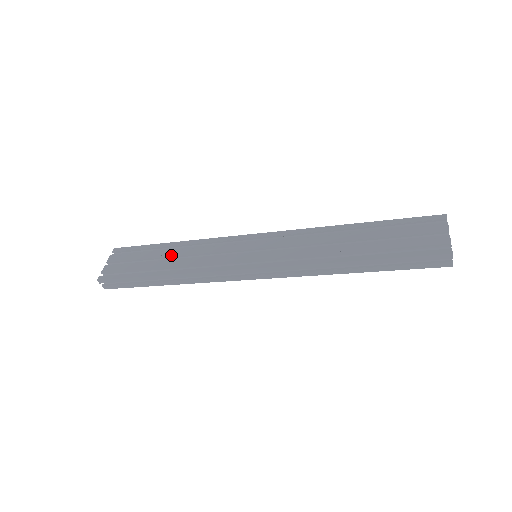
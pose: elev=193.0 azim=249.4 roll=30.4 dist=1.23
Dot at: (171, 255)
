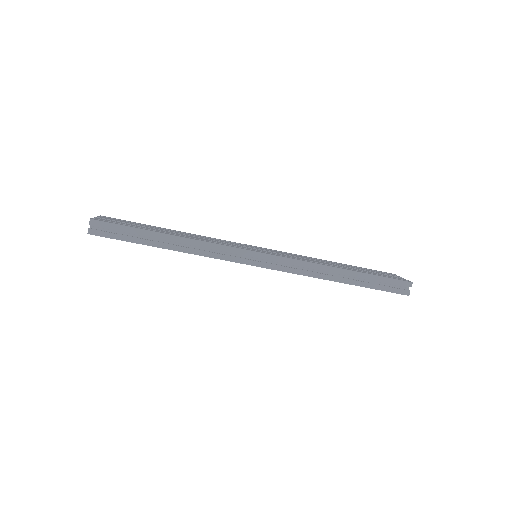
Dot at: (174, 232)
